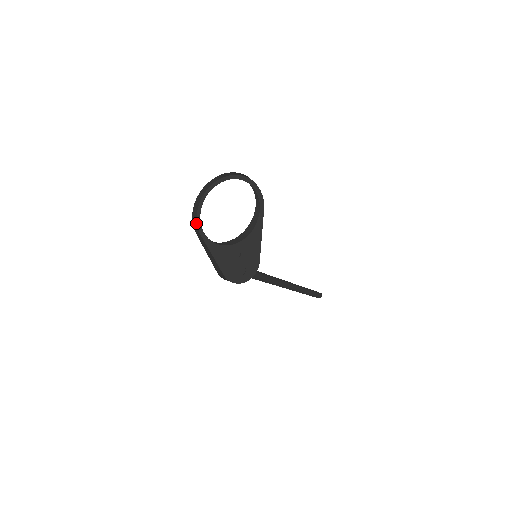
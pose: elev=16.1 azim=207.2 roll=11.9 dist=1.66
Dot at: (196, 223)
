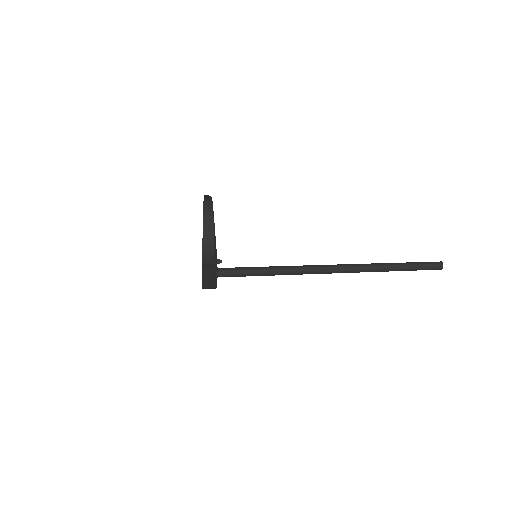
Dot at: occluded
